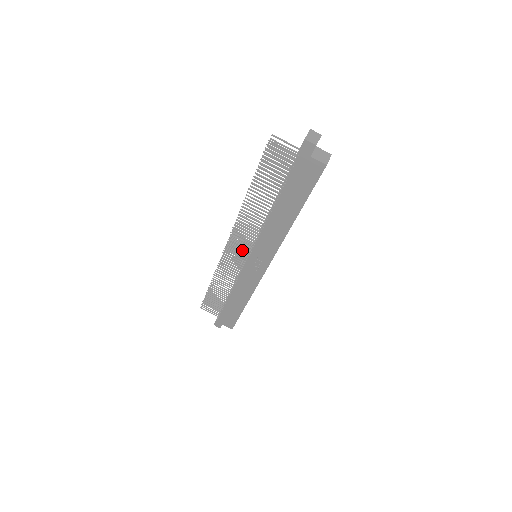
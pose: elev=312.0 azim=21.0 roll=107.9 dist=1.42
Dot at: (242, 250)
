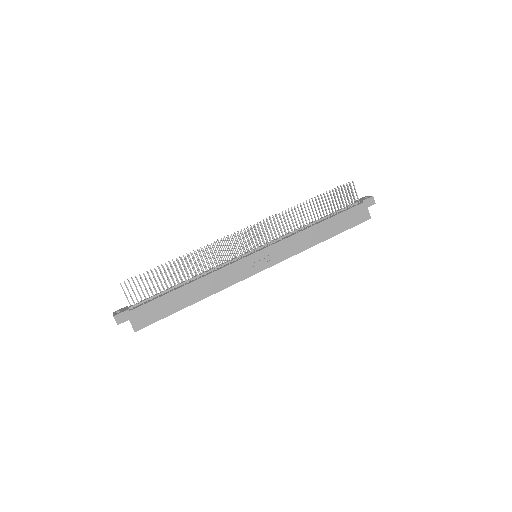
Dot at: (255, 242)
